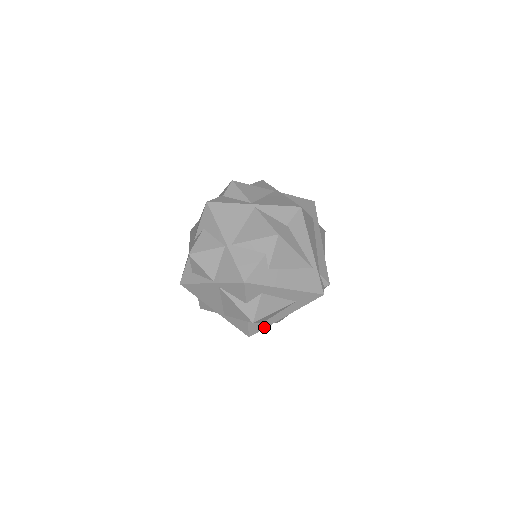
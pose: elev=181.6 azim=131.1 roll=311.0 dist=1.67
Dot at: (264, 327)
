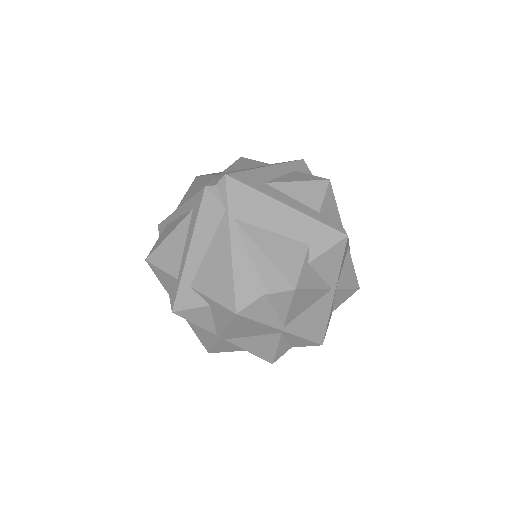
Dot at: occluded
